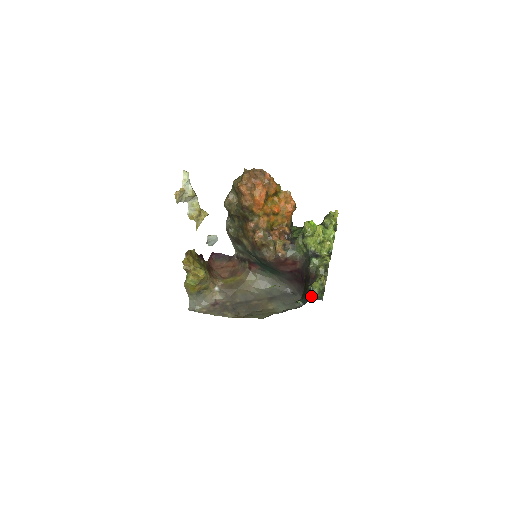
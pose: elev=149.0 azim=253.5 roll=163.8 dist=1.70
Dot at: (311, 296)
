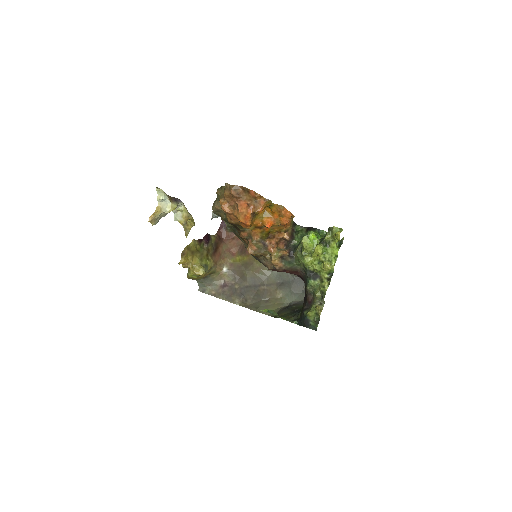
Dot at: (305, 323)
